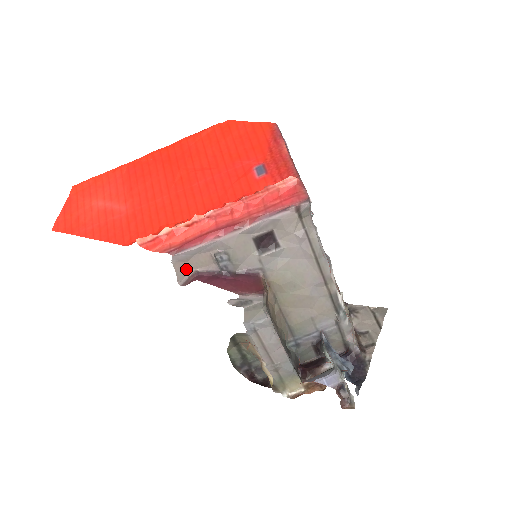
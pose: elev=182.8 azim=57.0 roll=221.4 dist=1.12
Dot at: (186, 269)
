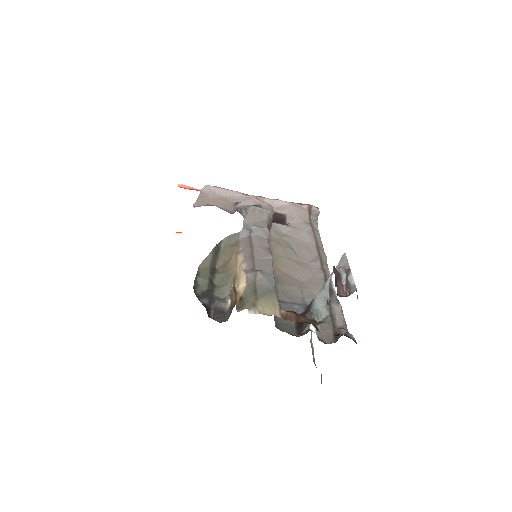
Dot at: (206, 203)
